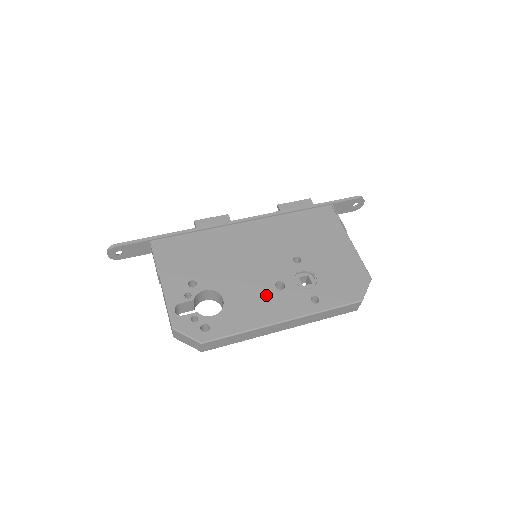
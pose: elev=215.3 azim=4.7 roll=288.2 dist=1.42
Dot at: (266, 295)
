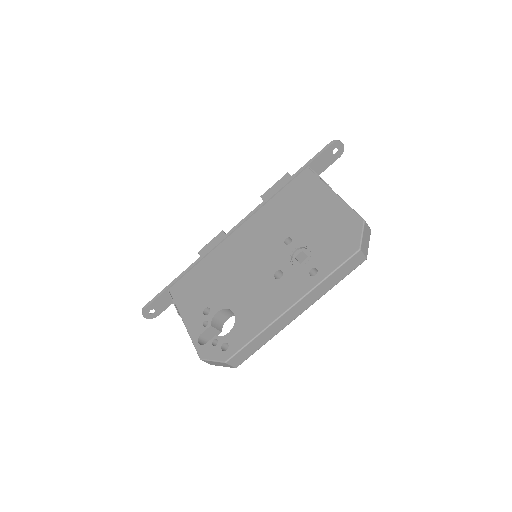
Dot at: (268, 290)
